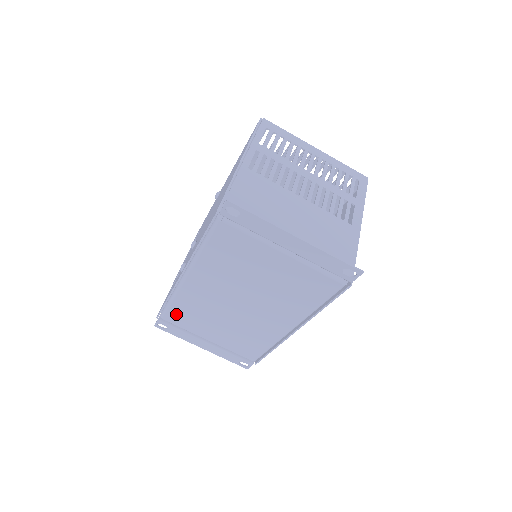
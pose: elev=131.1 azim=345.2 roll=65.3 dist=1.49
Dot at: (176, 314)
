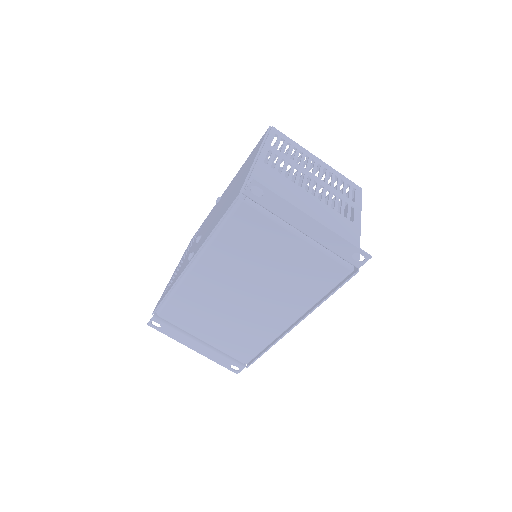
Dot at: (174, 309)
